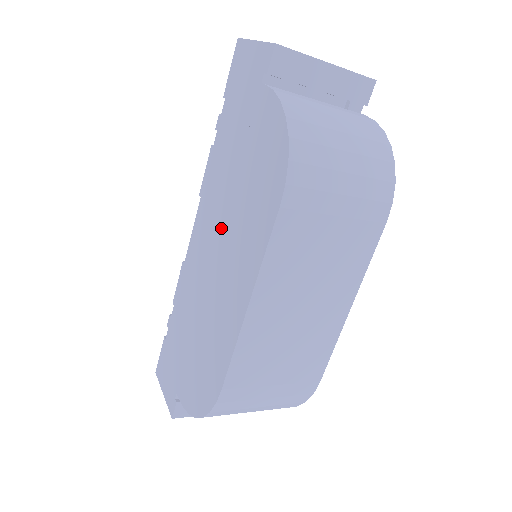
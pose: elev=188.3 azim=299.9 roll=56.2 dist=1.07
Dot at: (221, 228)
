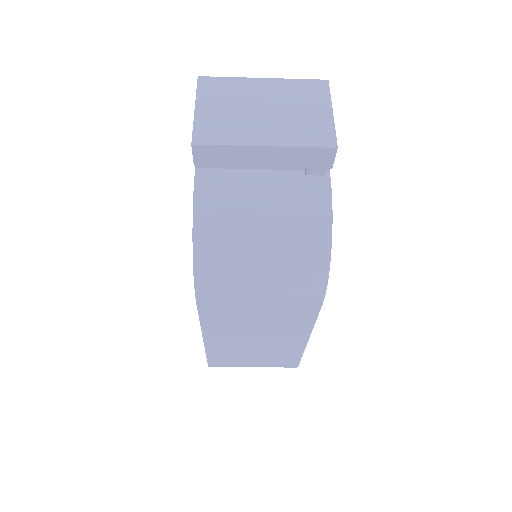
Dot at: occluded
